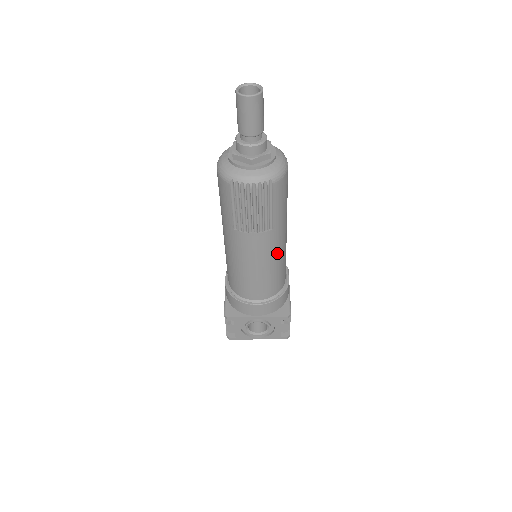
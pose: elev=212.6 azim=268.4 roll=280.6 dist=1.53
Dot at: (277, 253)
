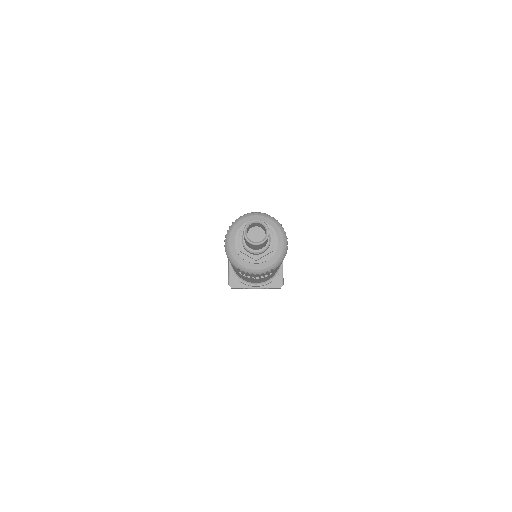
Dot at: occluded
